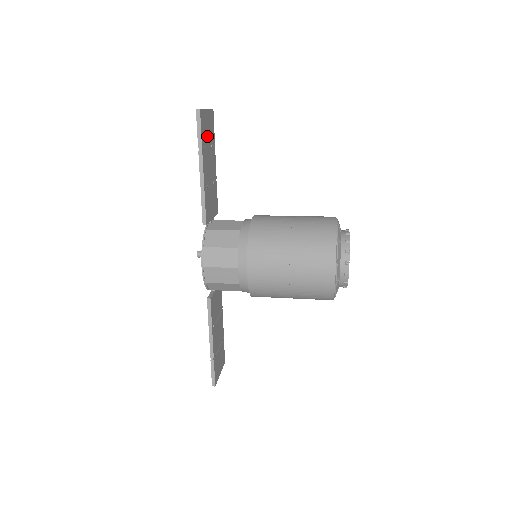
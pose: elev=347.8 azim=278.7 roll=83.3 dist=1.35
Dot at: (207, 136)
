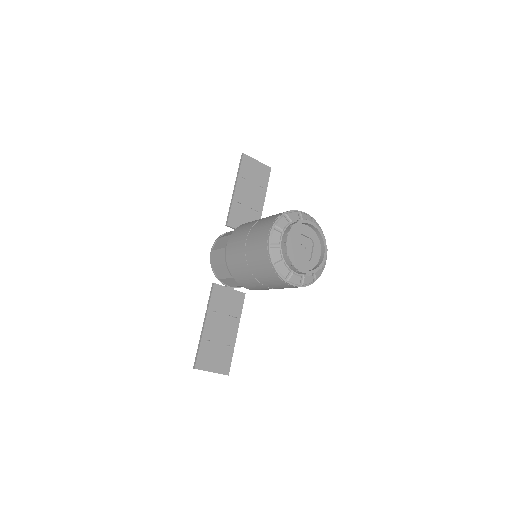
Dot at: (252, 175)
